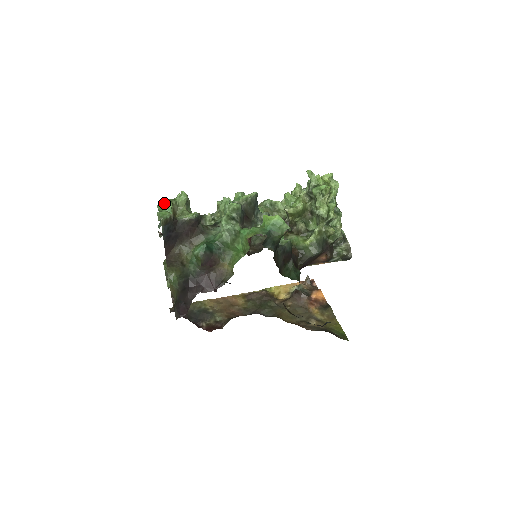
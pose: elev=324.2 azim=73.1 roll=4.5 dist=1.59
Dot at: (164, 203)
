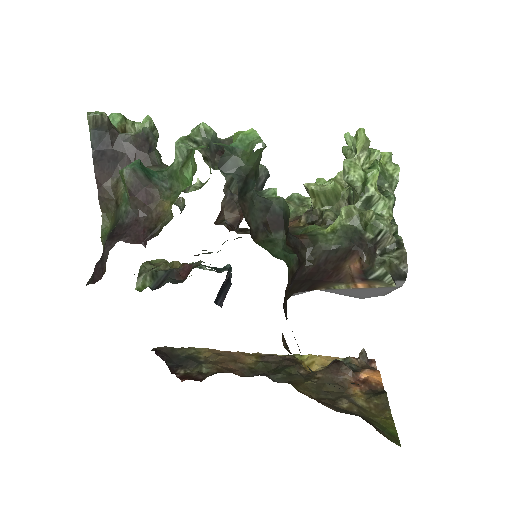
Dot at: (112, 114)
